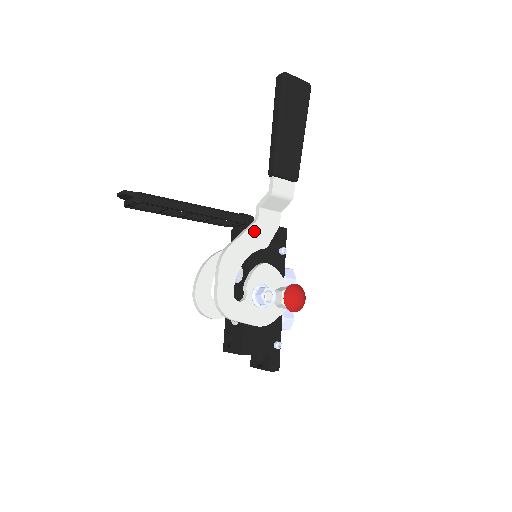
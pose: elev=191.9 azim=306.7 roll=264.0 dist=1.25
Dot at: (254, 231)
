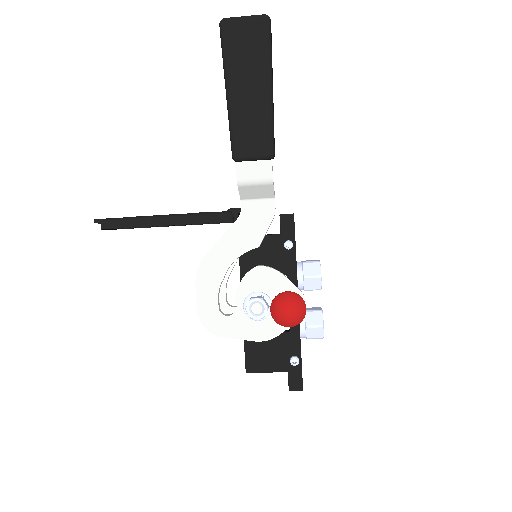
Dot at: (237, 230)
